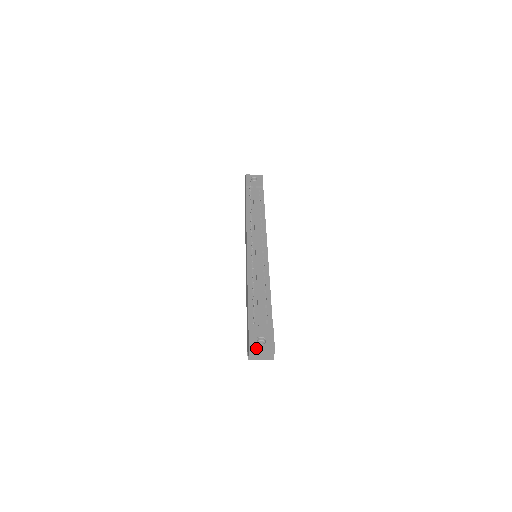
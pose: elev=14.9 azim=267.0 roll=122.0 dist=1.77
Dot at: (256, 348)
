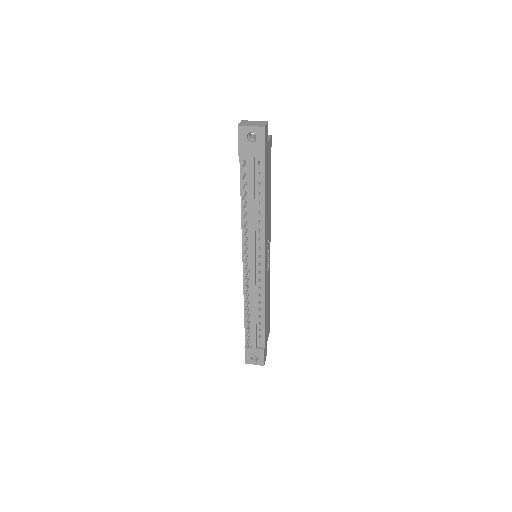
Dot at: occluded
